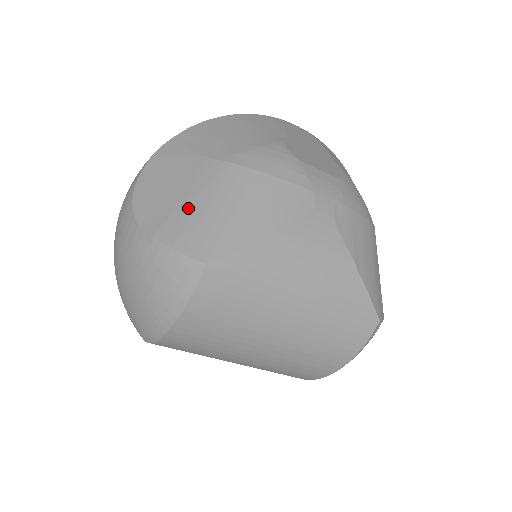
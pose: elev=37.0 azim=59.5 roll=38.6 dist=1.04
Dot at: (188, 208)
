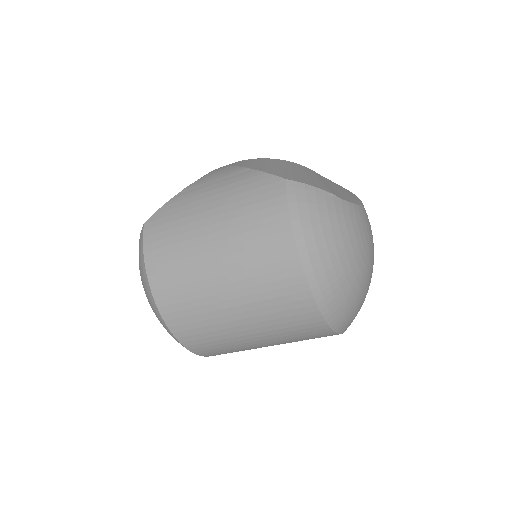
Dot at: occluded
